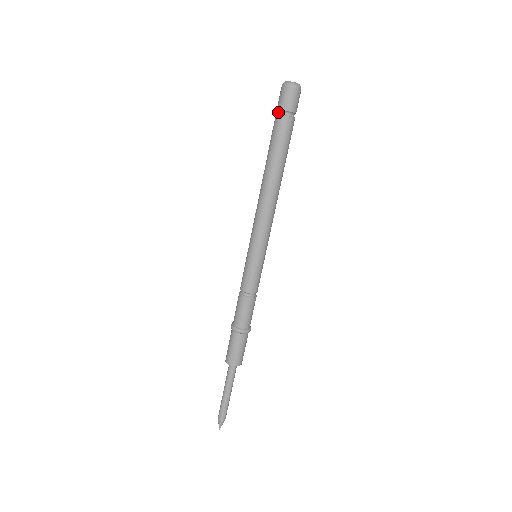
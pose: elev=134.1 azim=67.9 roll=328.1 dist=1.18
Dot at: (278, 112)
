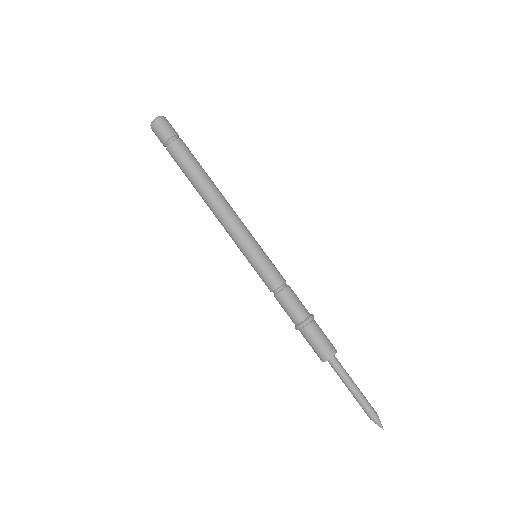
Dot at: (167, 144)
